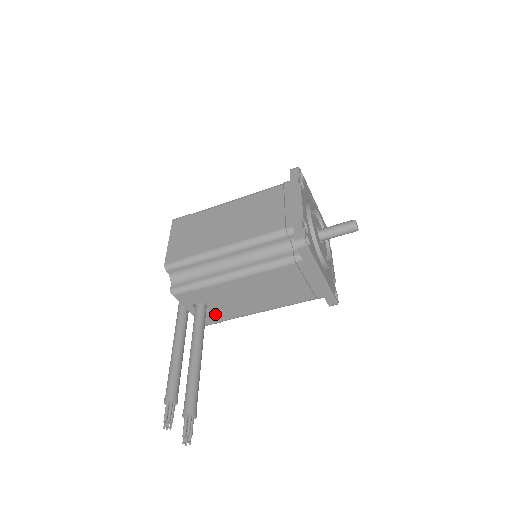
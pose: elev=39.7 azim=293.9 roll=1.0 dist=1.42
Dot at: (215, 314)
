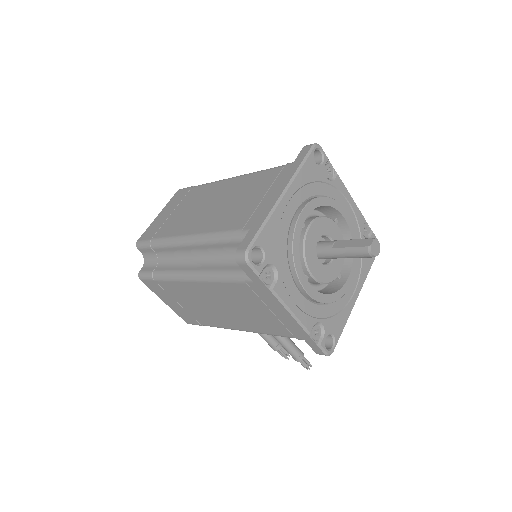
Dot at: occluded
